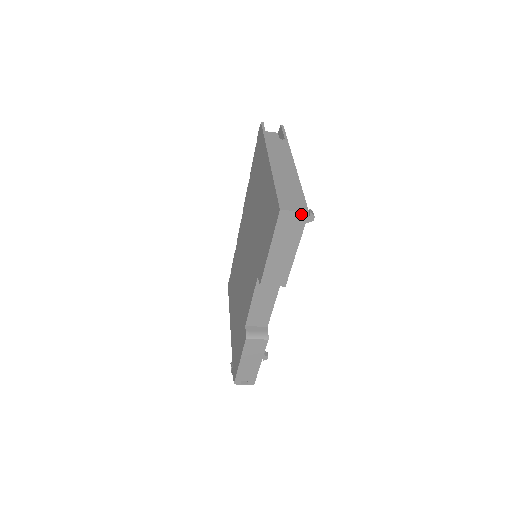
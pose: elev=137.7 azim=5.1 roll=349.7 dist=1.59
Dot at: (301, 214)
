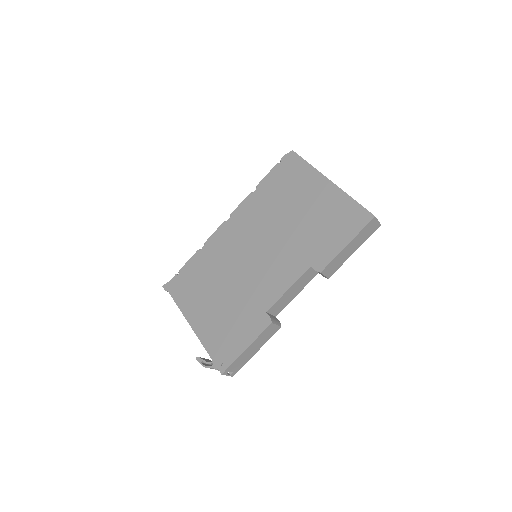
Dot at: (378, 224)
